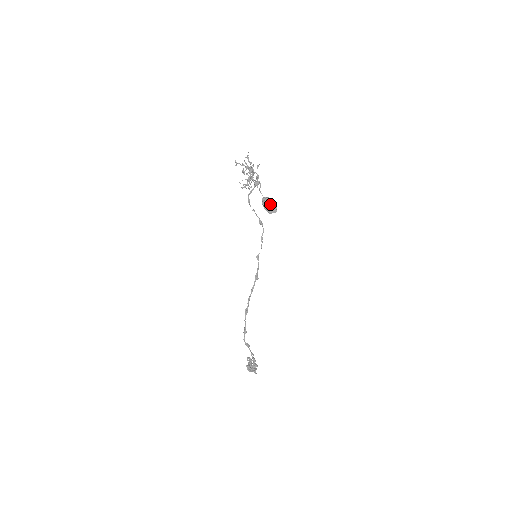
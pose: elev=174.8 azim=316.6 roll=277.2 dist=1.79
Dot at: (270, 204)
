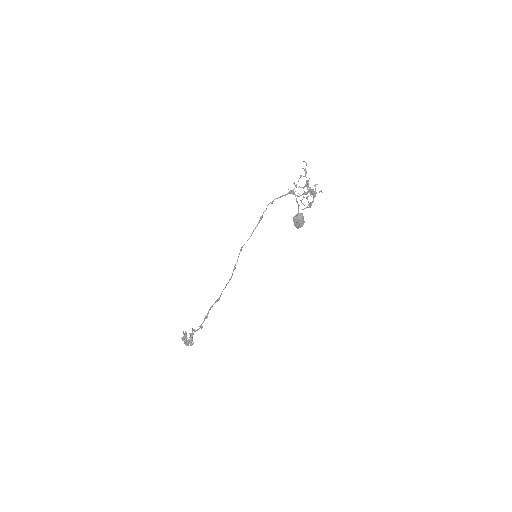
Dot at: (304, 222)
